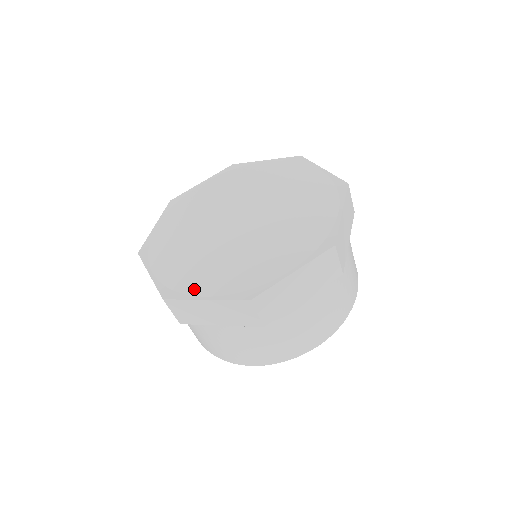
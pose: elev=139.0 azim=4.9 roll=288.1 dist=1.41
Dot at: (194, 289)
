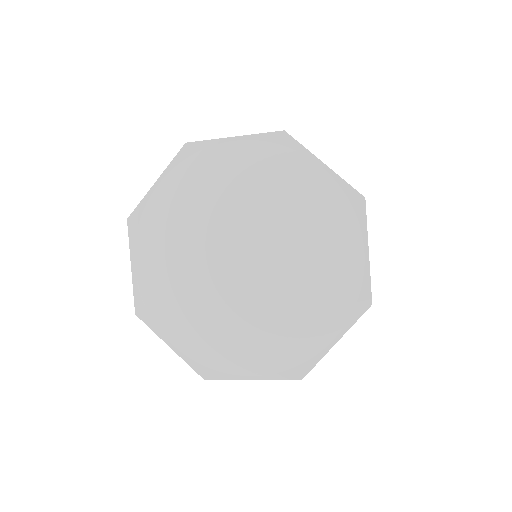
Dot at: (165, 327)
